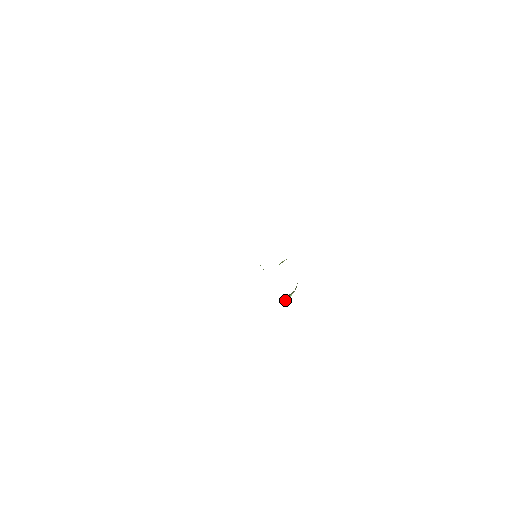
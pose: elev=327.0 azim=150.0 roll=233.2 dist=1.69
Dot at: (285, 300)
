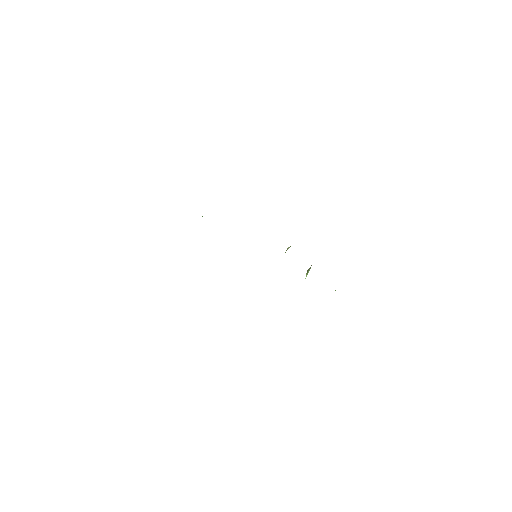
Dot at: occluded
